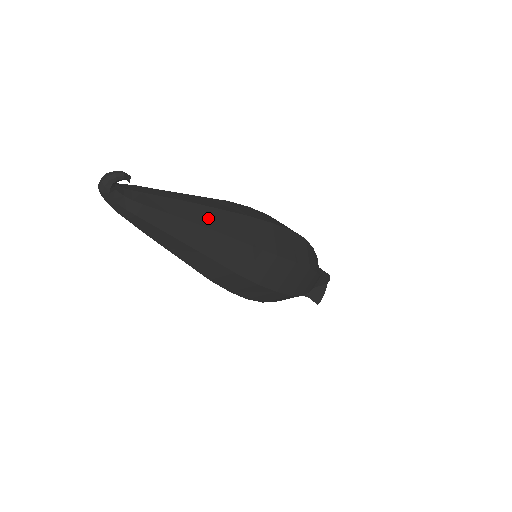
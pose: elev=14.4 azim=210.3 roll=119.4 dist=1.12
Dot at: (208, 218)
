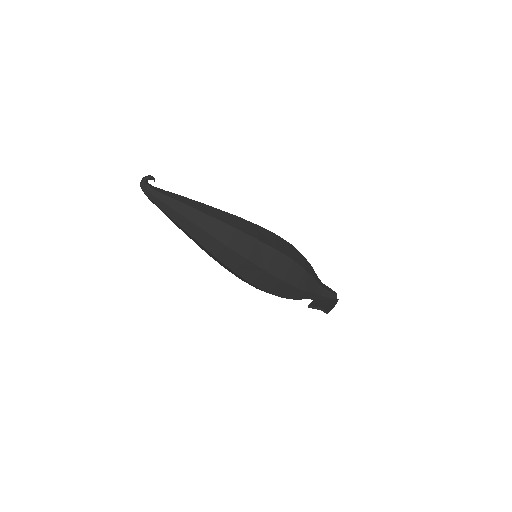
Dot at: (204, 209)
